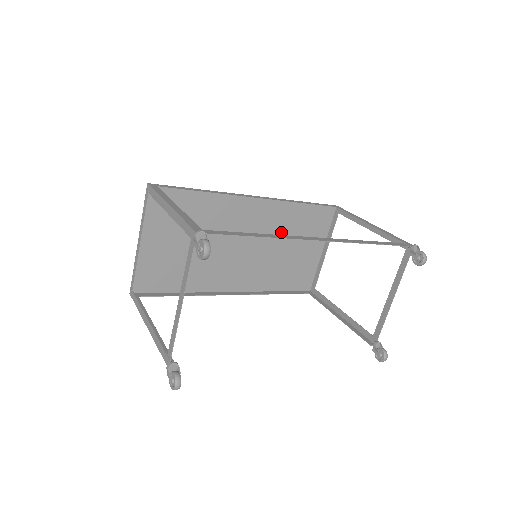
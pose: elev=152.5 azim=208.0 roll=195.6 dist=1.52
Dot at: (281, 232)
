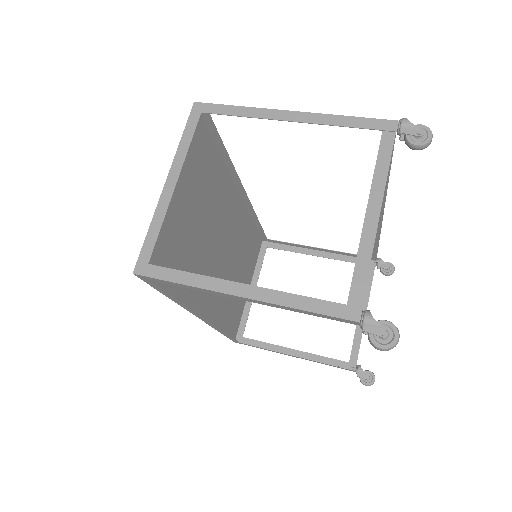
Dot at: (238, 250)
